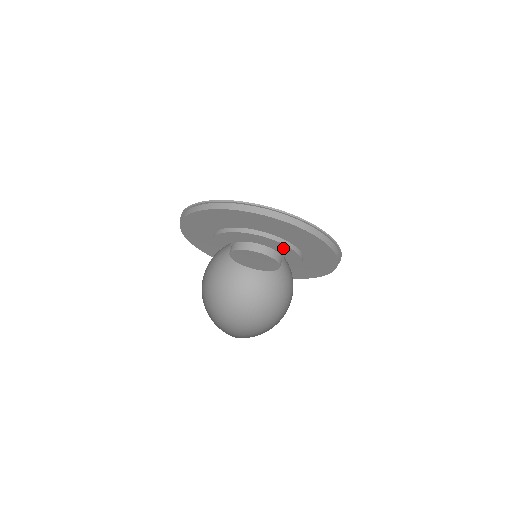
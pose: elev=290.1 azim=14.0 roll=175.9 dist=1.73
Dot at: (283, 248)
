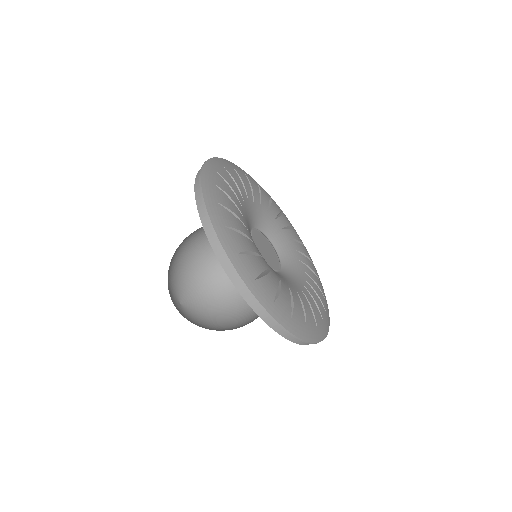
Dot at: occluded
